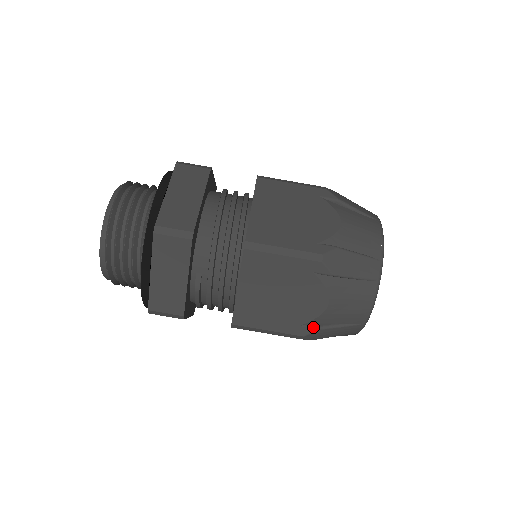
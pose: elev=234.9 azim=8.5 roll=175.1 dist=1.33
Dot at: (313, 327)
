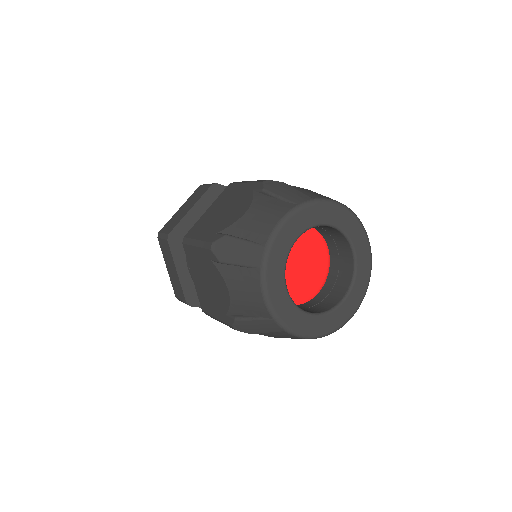
Dot at: (224, 234)
